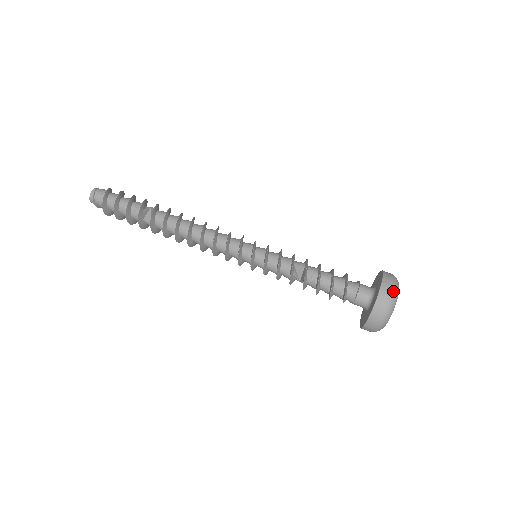
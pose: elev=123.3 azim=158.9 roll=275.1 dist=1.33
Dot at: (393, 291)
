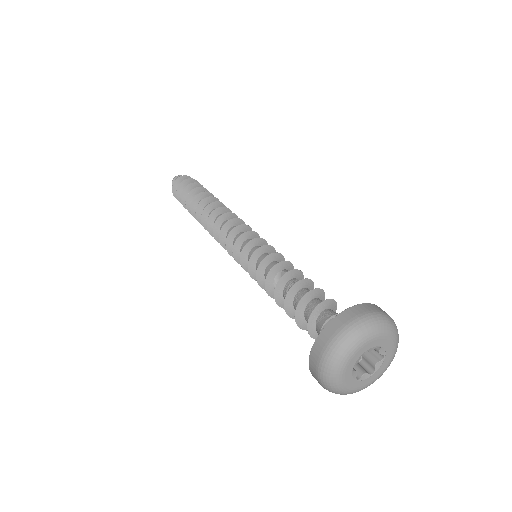
Dot at: (368, 317)
